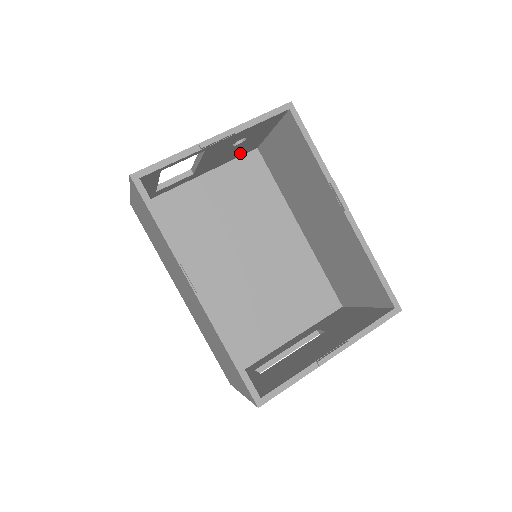
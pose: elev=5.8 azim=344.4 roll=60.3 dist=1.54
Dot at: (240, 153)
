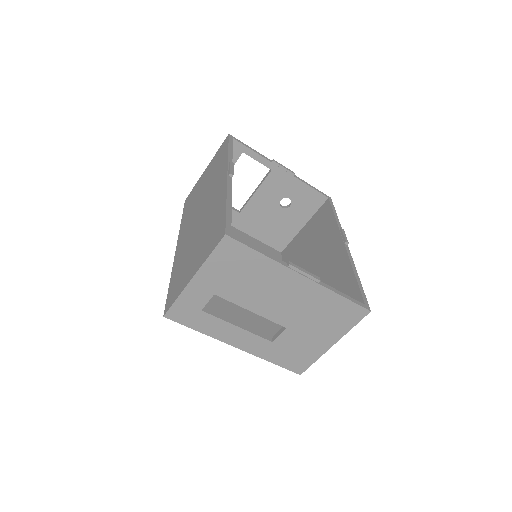
Dot at: (272, 237)
